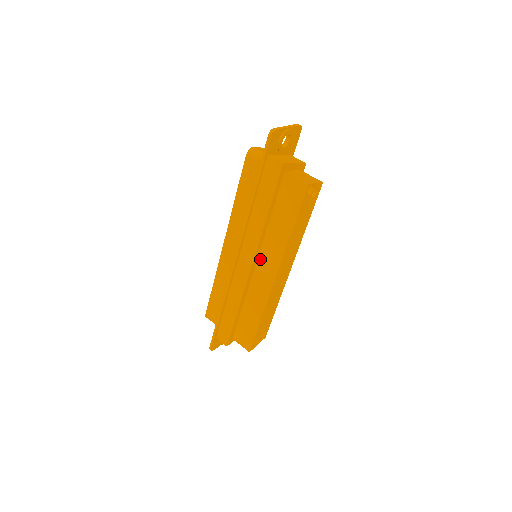
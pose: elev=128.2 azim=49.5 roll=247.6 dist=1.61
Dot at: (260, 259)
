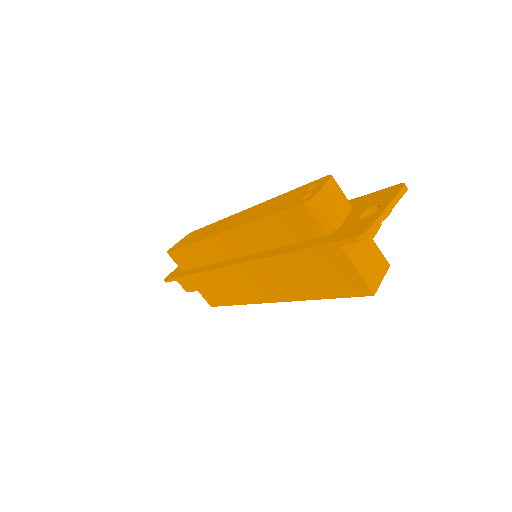
Dot at: occluded
